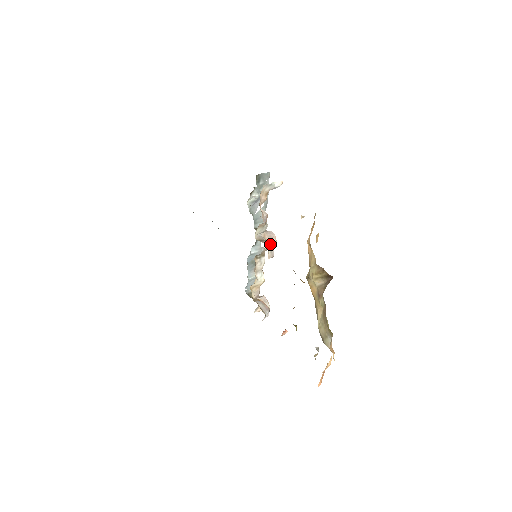
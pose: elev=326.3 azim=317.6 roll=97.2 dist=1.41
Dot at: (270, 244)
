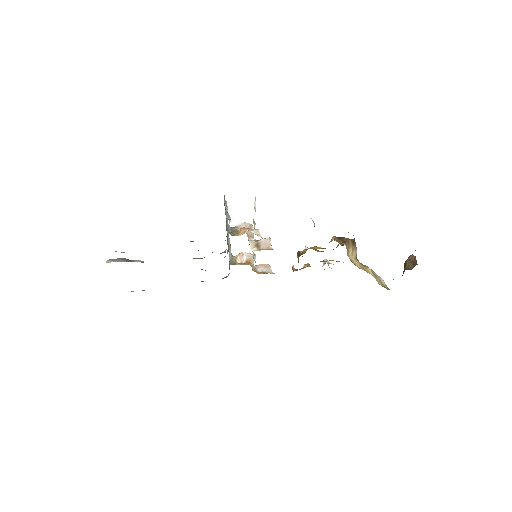
Dot at: (269, 243)
